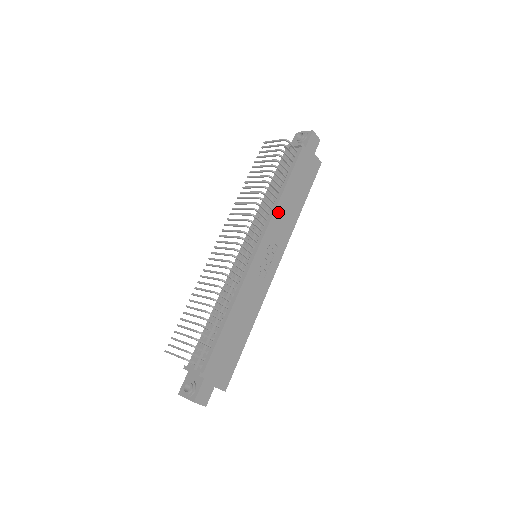
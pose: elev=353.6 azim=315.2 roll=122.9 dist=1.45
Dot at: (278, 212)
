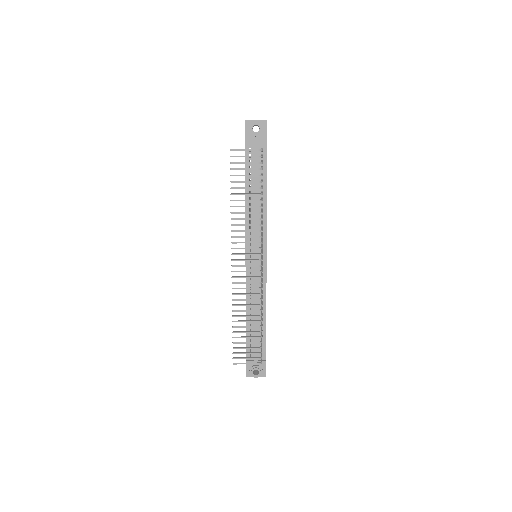
Dot at: (266, 216)
